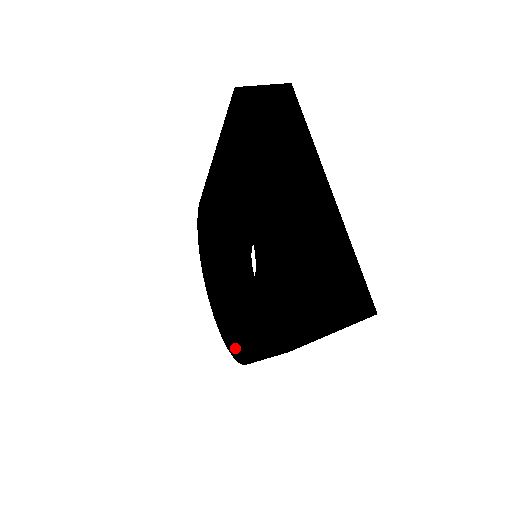
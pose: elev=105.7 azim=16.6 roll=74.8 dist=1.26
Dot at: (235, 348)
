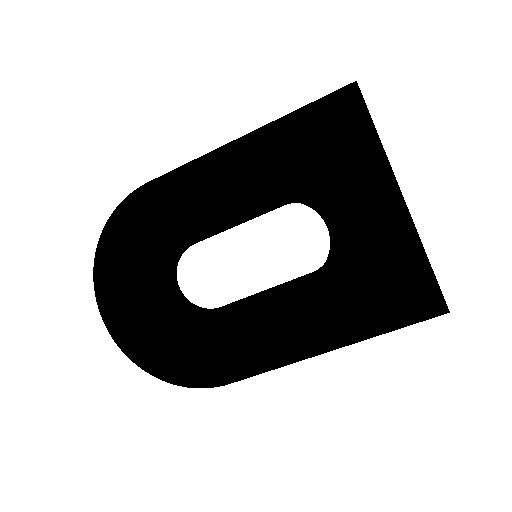
Dot at: (193, 370)
